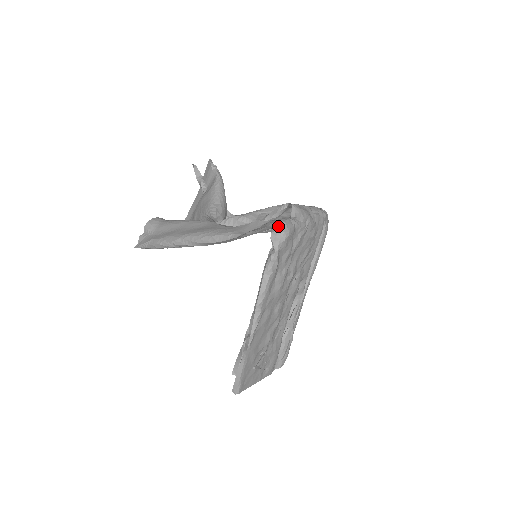
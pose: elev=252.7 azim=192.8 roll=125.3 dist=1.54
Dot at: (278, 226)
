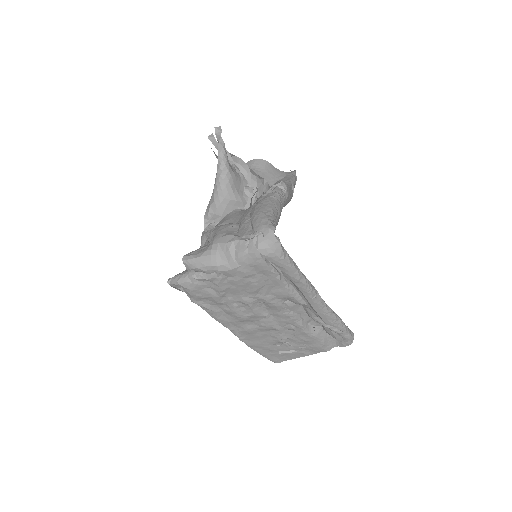
Dot at: (175, 285)
